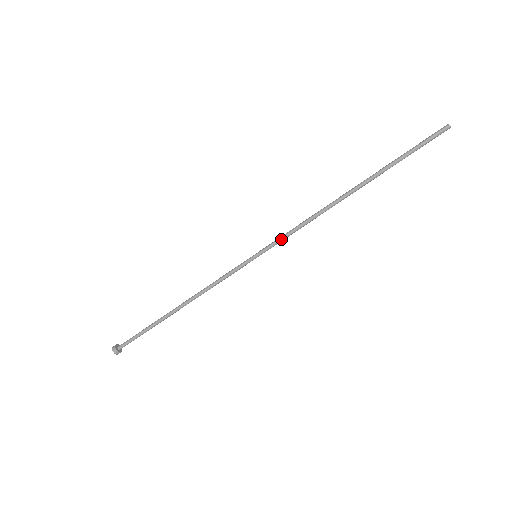
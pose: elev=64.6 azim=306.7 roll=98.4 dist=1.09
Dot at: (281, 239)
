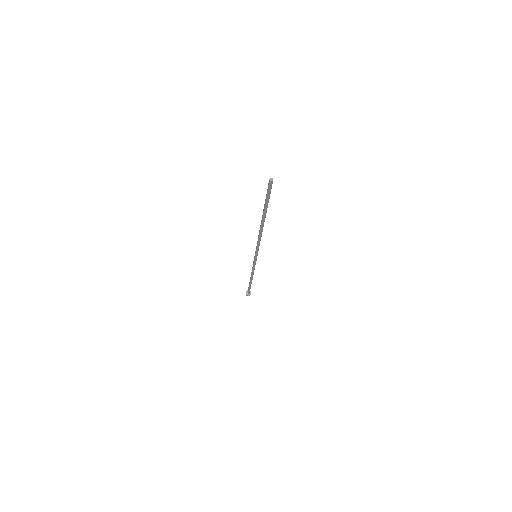
Dot at: (256, 248)
